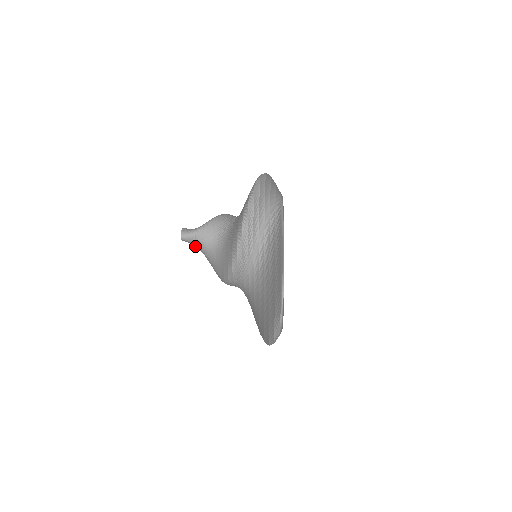
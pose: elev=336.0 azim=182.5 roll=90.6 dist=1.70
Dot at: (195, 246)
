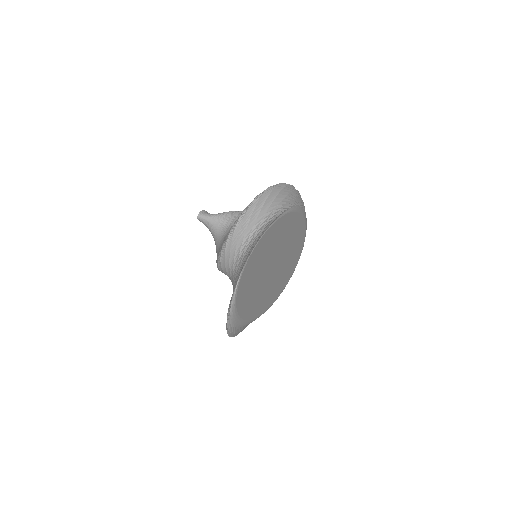
Dot at: (209, 230)
